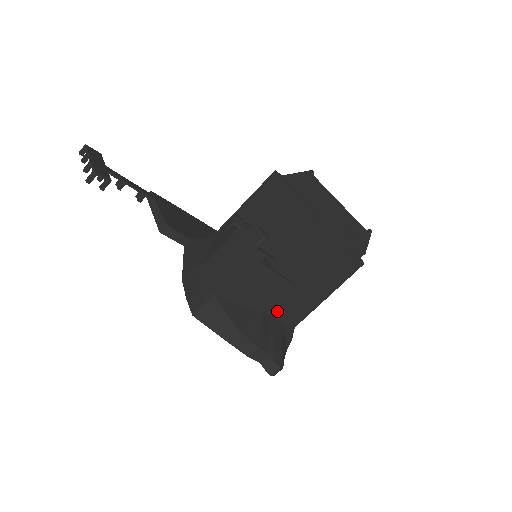
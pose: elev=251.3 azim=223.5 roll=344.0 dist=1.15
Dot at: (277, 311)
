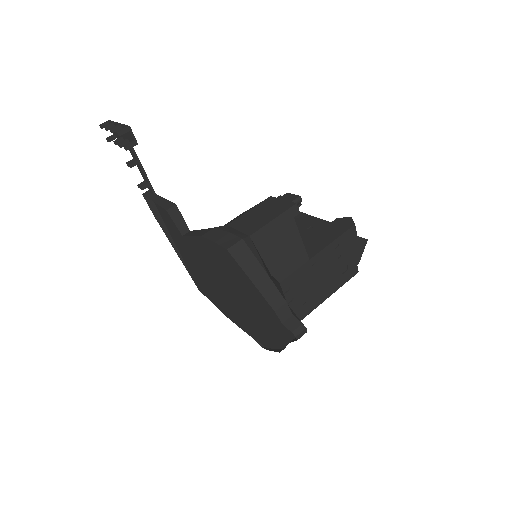
Dot at: (289, 291)
